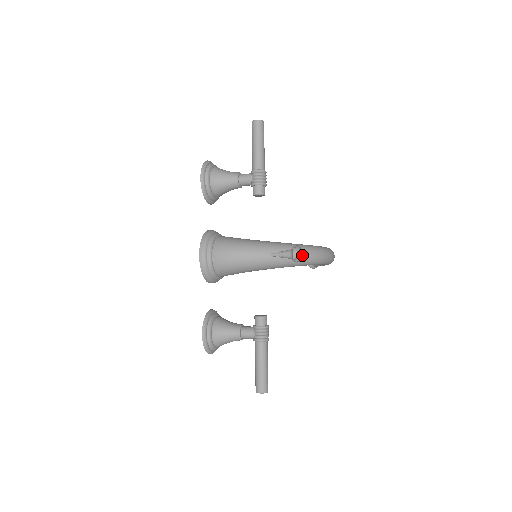
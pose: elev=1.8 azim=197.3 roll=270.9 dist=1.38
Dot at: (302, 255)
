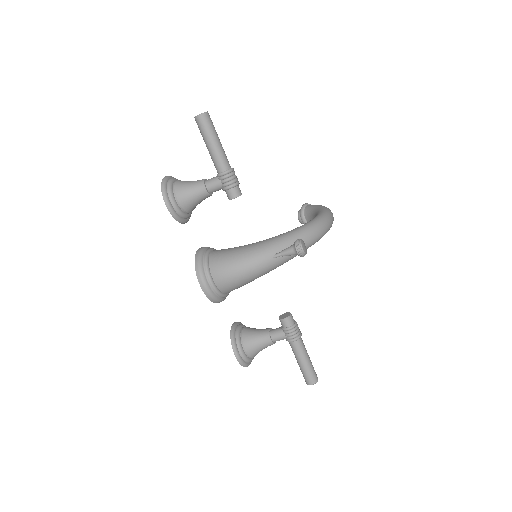
Dot at: (304, 241)
